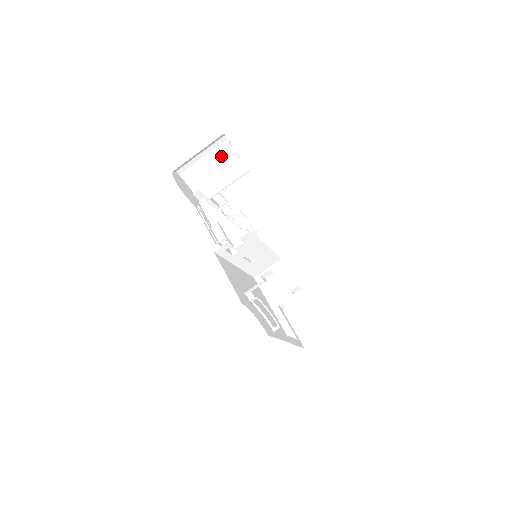
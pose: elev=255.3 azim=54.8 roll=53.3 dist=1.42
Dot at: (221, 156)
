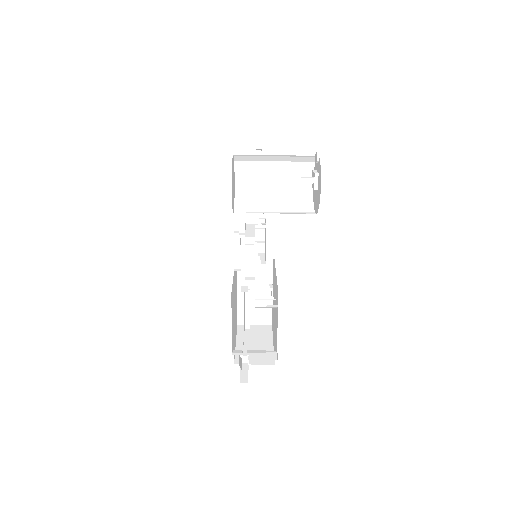
Dot at: (294, 159)
